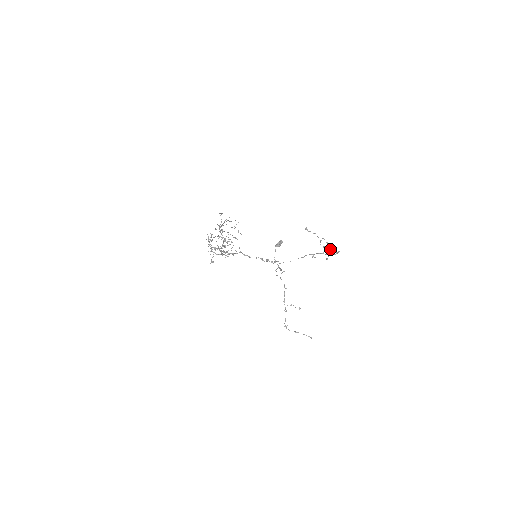
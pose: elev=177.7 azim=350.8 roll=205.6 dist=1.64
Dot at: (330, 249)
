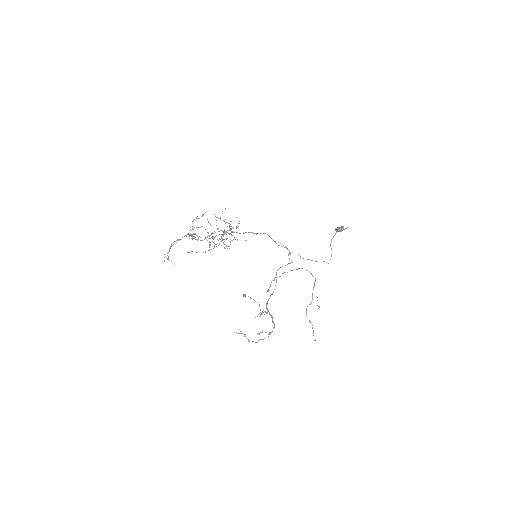
Dot at: (245, 336)
